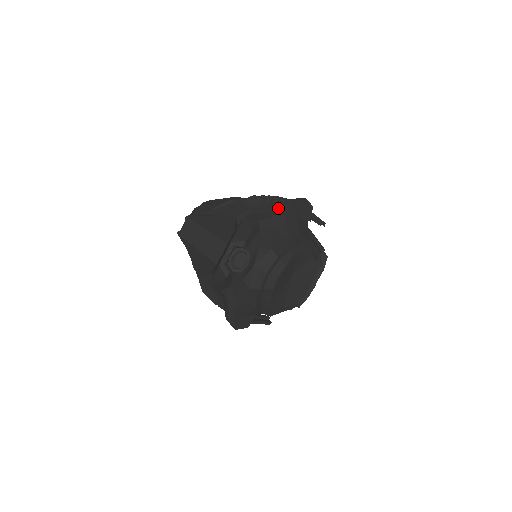
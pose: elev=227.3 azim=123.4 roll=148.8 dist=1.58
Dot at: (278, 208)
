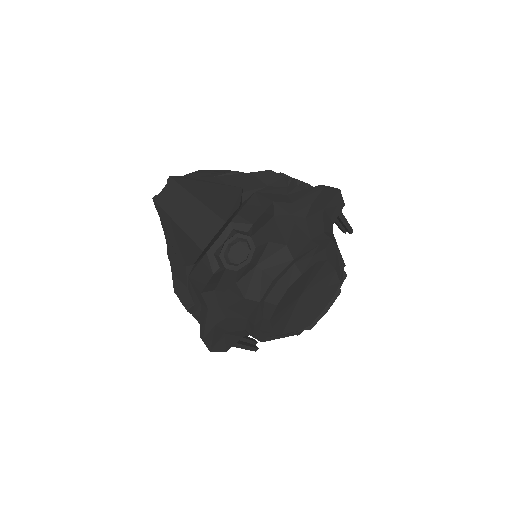
Dot at: (302, 192)
